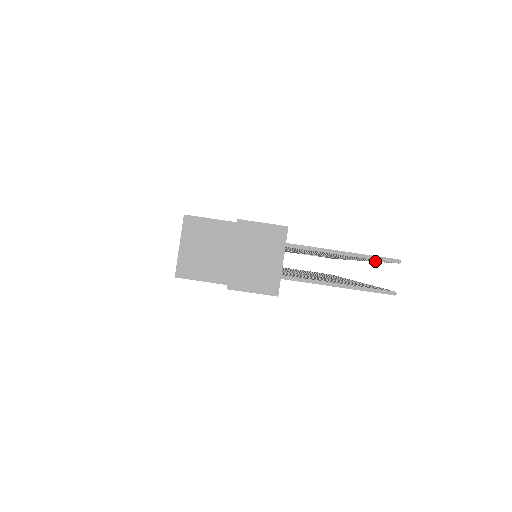
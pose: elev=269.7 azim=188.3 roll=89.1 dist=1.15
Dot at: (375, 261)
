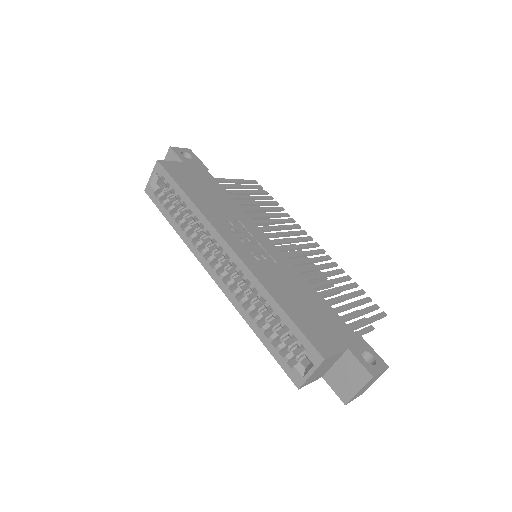
Dot at: occluded
